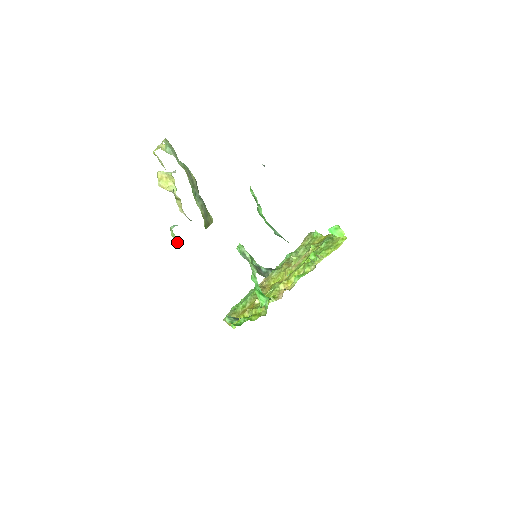
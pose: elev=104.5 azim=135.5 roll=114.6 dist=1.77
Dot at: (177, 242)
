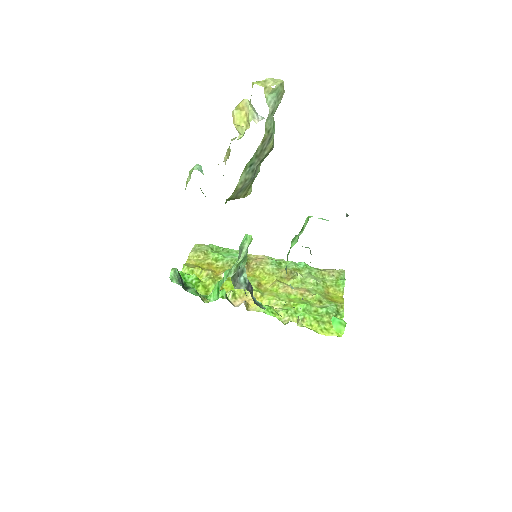
Dot at: occluded
